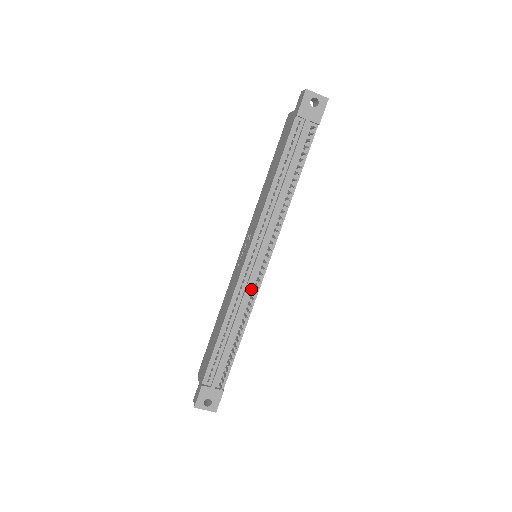
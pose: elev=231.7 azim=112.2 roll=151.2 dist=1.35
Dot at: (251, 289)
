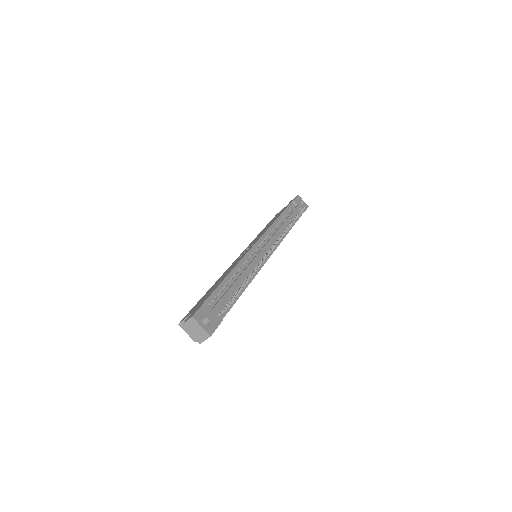
Dot at: (257, 263)
